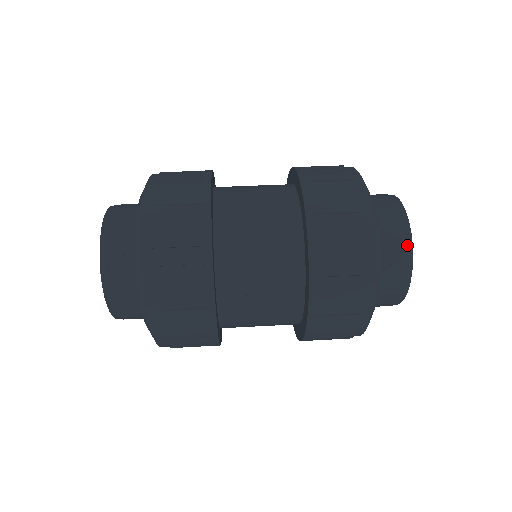
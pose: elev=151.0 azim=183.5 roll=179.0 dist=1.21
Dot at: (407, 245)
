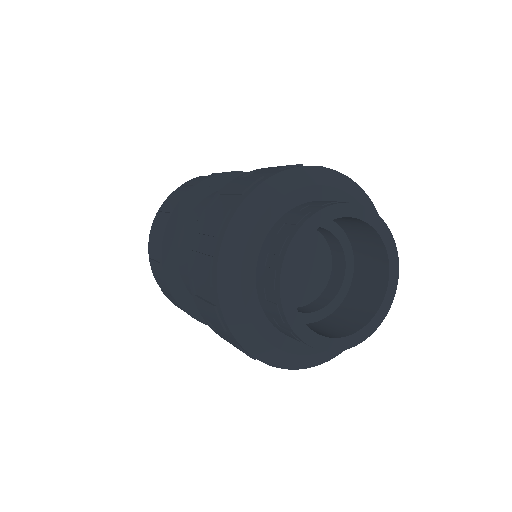
Dot at: (281, 315)
